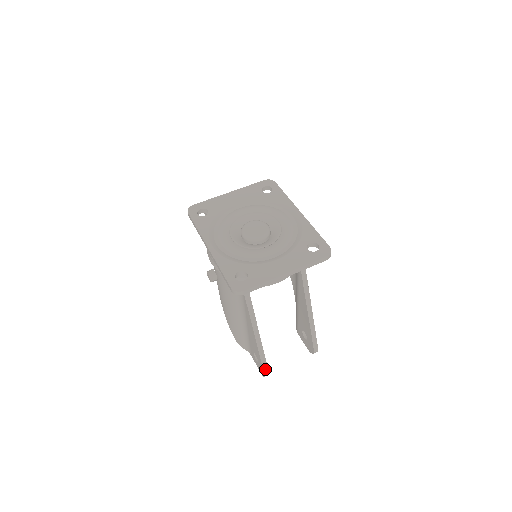
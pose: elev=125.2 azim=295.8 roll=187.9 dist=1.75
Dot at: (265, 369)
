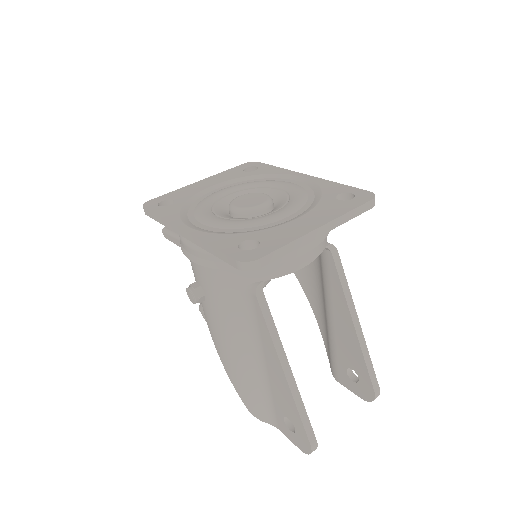
Dot at: (310, 436)
